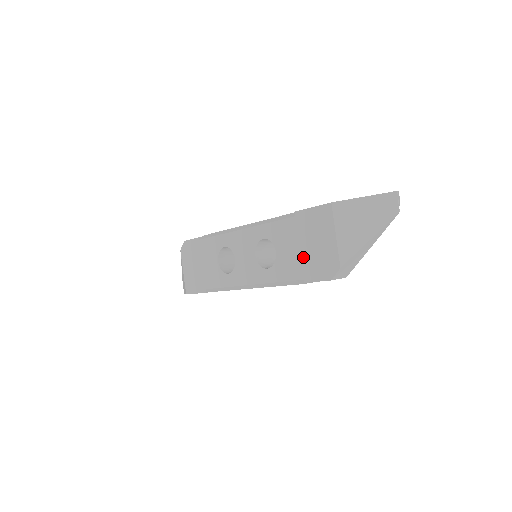
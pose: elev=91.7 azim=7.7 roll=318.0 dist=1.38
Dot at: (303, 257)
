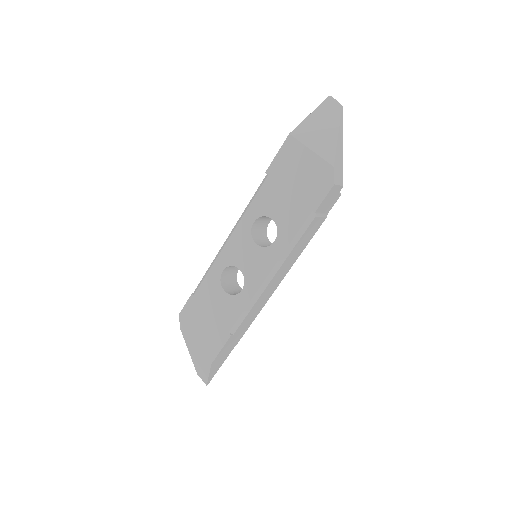
Dot at: (298, 195)
